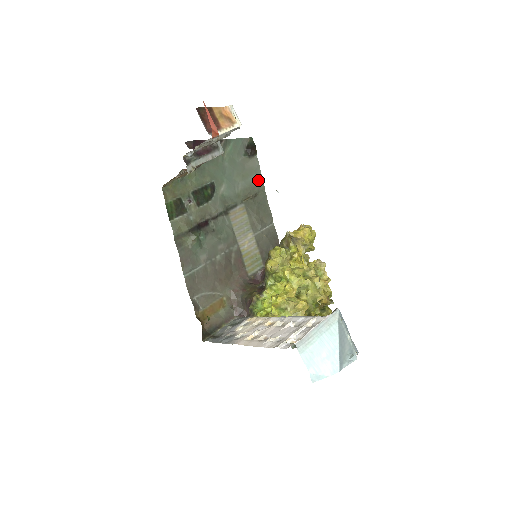
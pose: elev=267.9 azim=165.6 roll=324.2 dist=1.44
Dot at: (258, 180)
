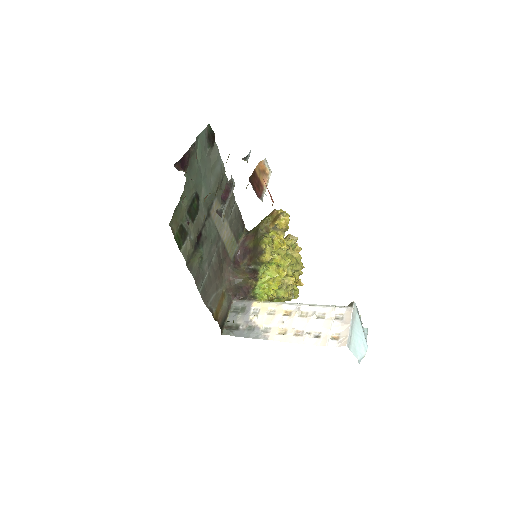
Dot at: (221, 167)
